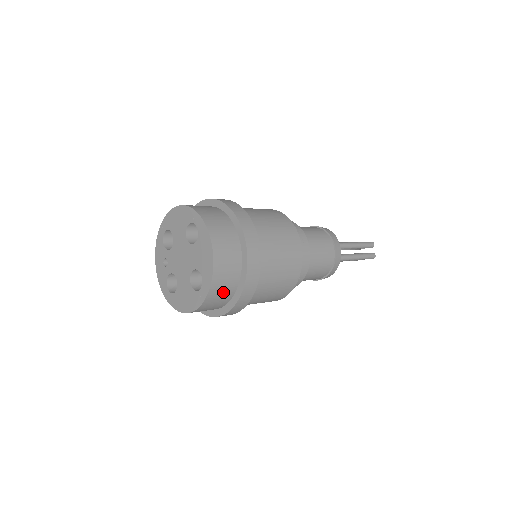
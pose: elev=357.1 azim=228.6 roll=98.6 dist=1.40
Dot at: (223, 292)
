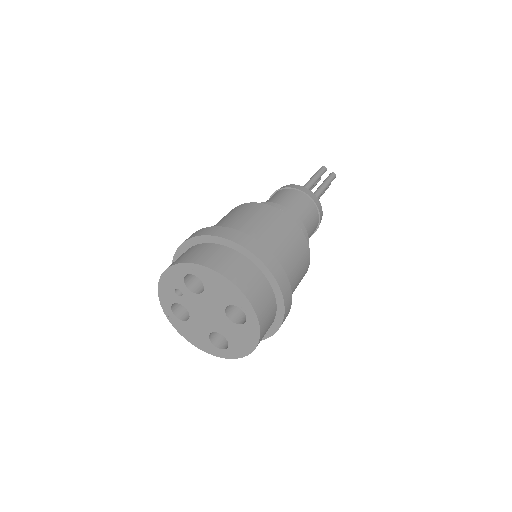
Dot at: occluded
